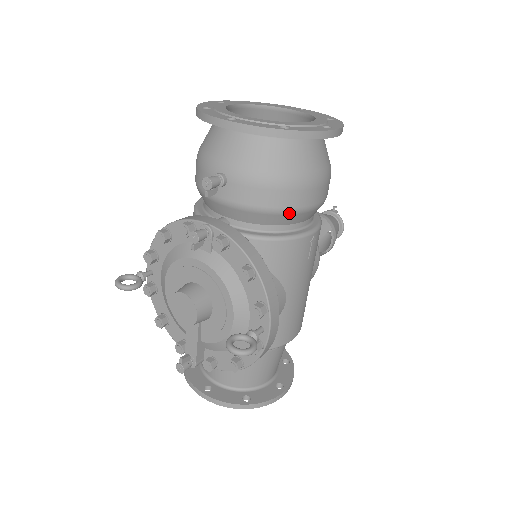
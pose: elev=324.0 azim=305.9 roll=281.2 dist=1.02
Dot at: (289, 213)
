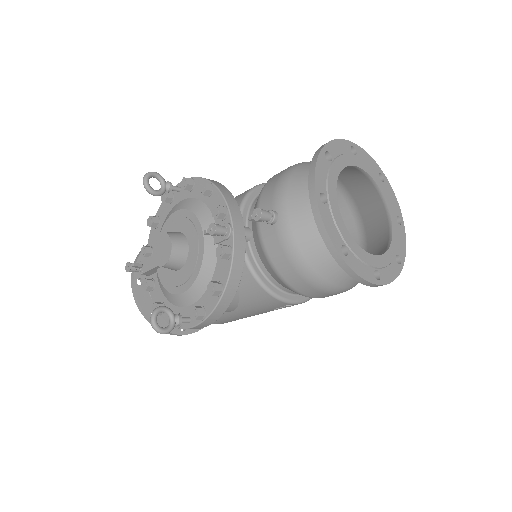
Dot at: (288, 286)
